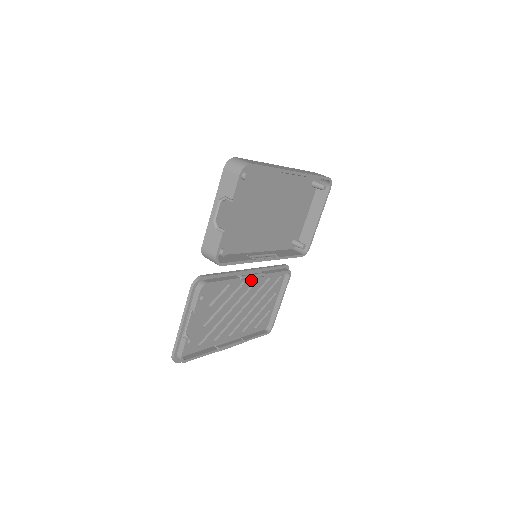
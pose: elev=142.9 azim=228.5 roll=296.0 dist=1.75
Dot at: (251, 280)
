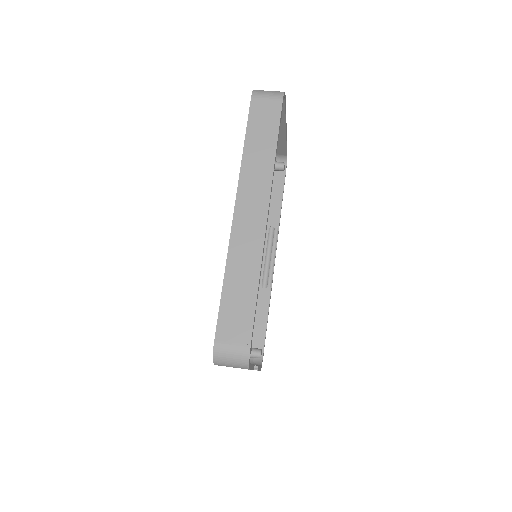
Dot at: occluded
